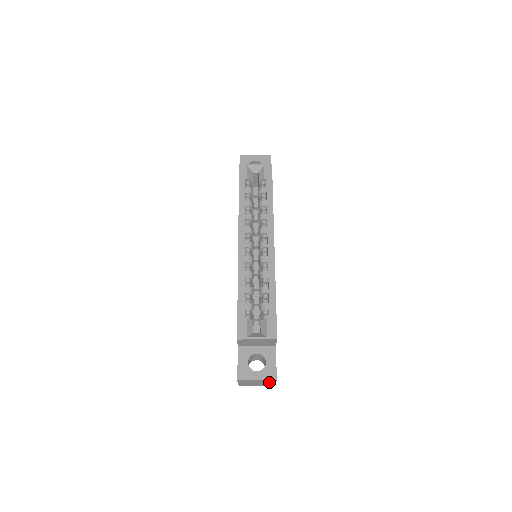
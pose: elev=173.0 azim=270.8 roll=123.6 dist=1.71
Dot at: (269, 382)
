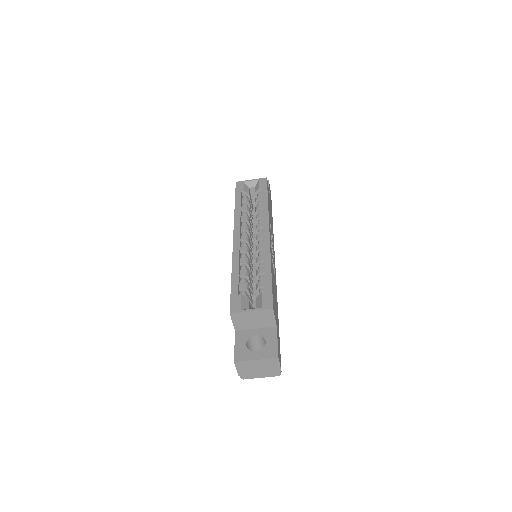
Dot at: (272, 366)
